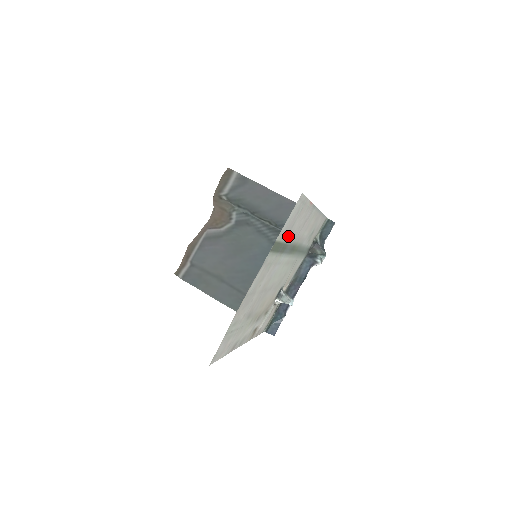
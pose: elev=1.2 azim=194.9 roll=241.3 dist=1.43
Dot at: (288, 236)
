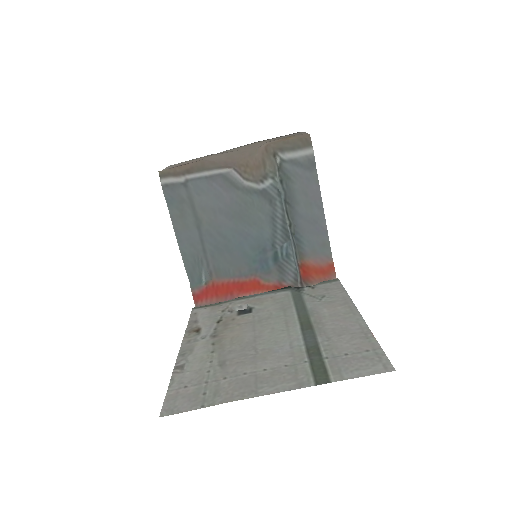
Dot at: (331, 352)
